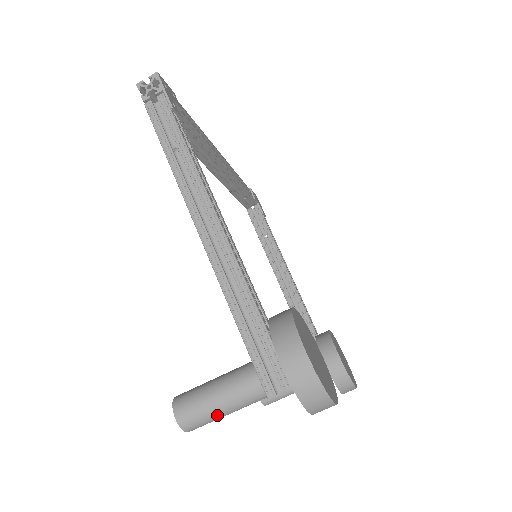
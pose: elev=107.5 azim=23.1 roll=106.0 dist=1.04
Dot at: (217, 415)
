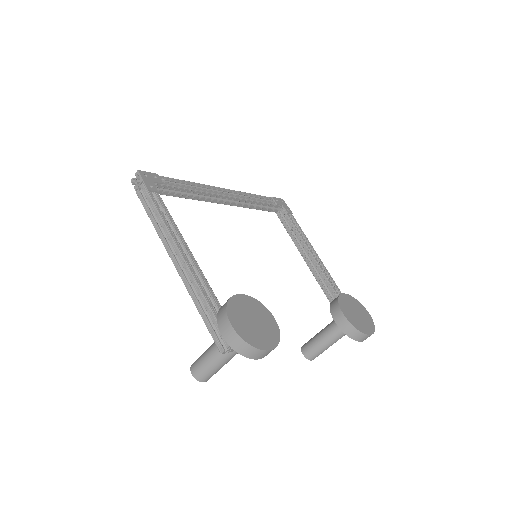
Dot at: (212, 369)
